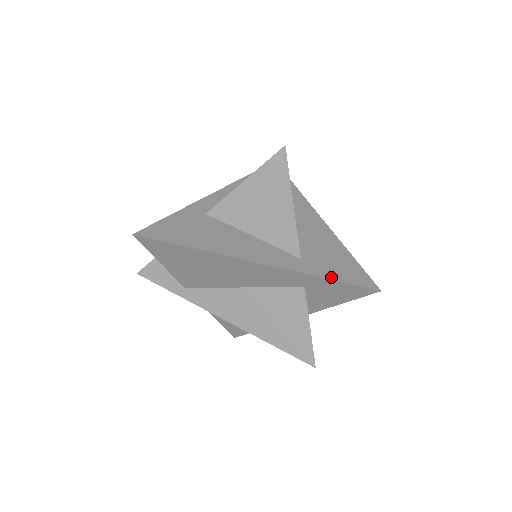
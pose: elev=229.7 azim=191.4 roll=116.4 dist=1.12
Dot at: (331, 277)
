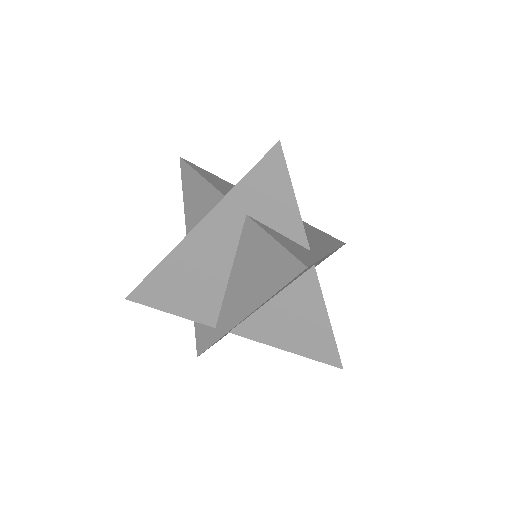
Dot at: (242, 180)
